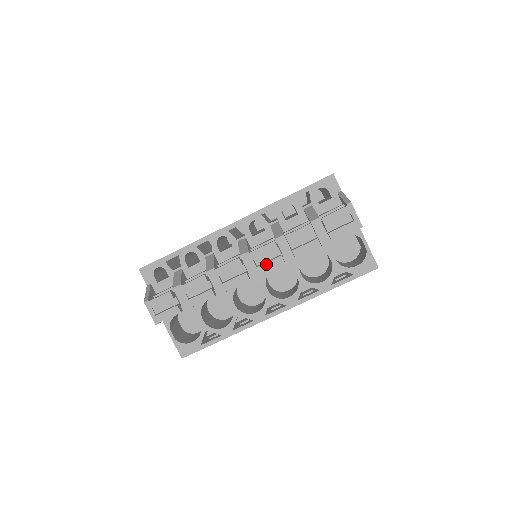
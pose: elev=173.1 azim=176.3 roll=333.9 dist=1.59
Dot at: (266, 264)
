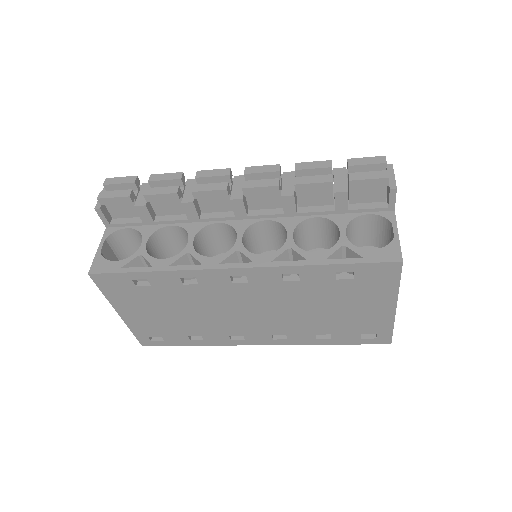
Dot at: (256, 181)
